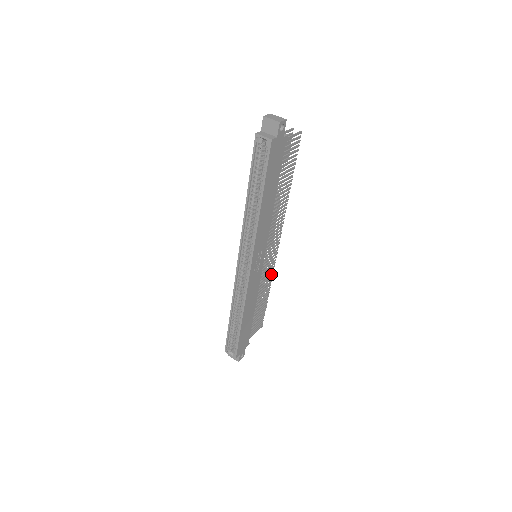
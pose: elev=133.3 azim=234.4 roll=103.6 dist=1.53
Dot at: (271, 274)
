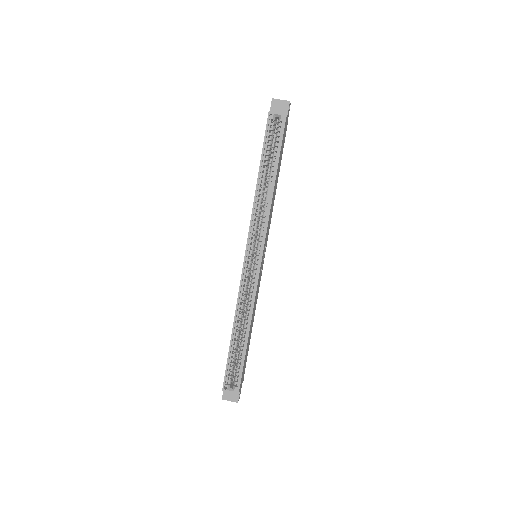
Dot at: occluded
